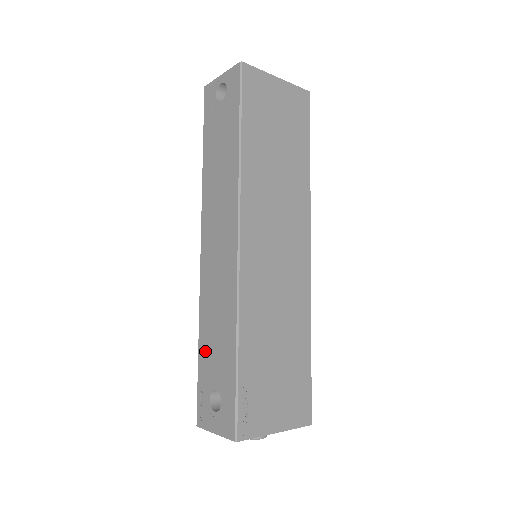
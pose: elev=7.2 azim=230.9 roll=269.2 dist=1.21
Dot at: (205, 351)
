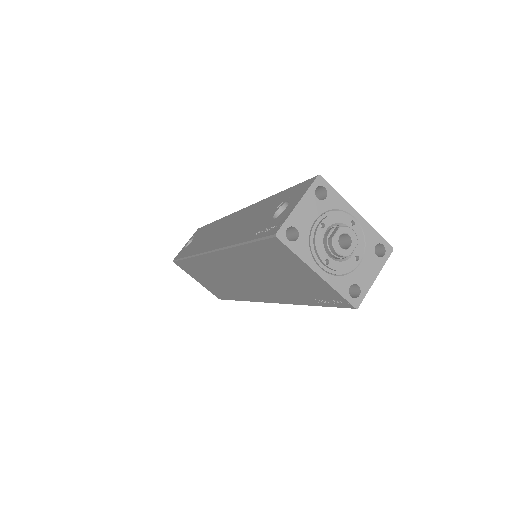
Dot at: (248, 232)
